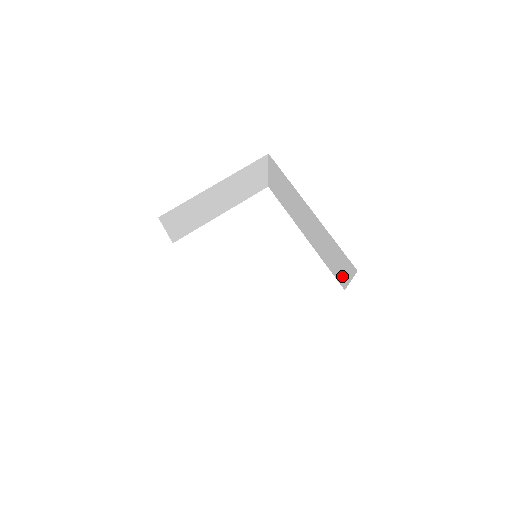
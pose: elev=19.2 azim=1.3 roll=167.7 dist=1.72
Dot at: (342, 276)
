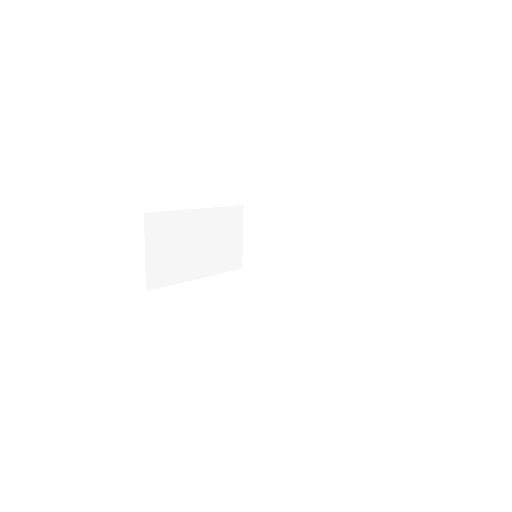
Dot at: (355, 270)
